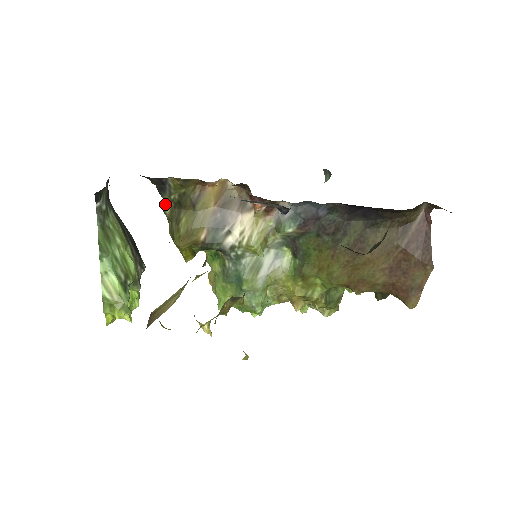
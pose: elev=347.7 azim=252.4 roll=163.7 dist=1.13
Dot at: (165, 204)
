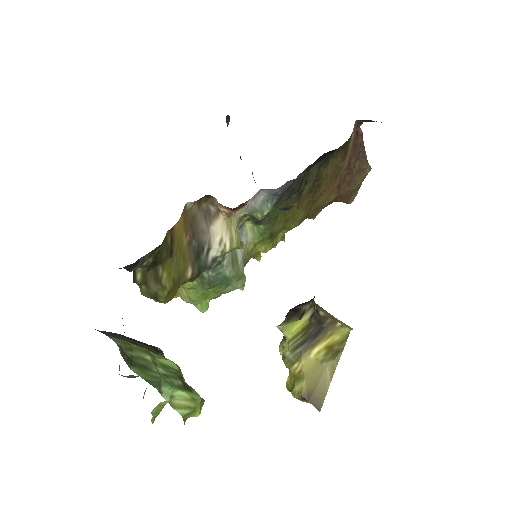
Dot at: (134, 275)
